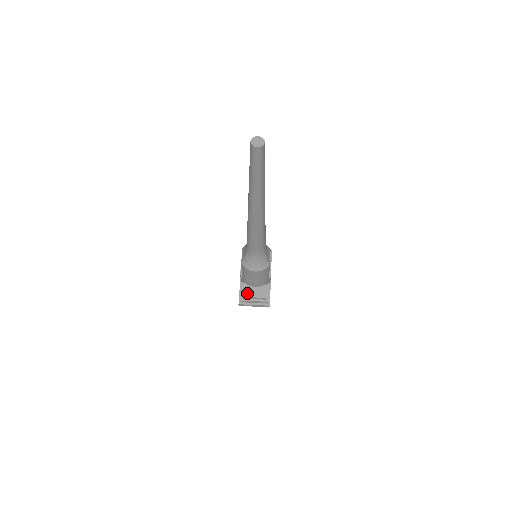
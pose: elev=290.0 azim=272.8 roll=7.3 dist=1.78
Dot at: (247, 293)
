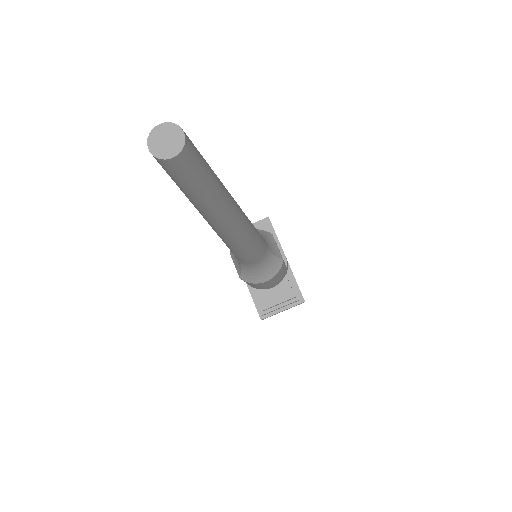
Dot at: (266, 302)
